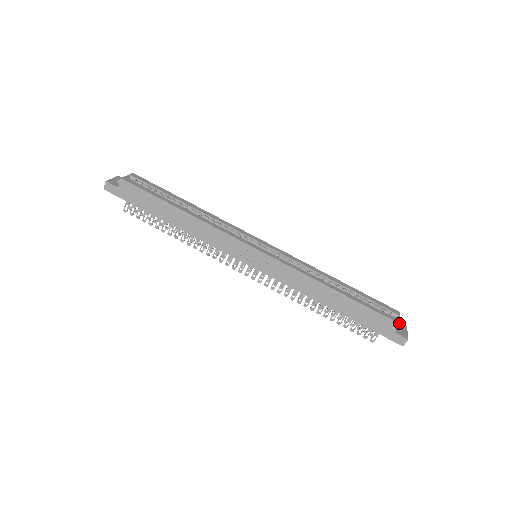
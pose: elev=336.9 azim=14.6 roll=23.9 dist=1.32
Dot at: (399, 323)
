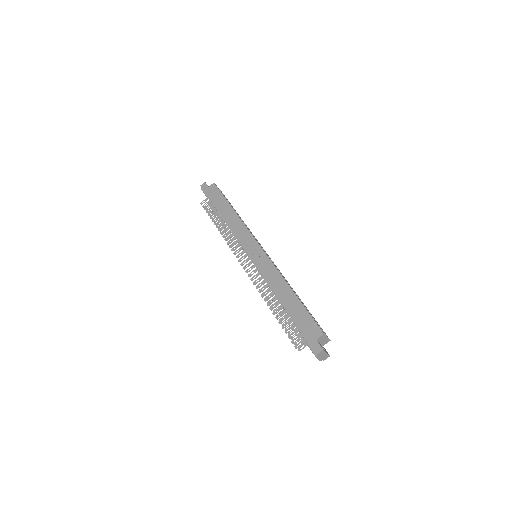
Dot at: (323, 332)
